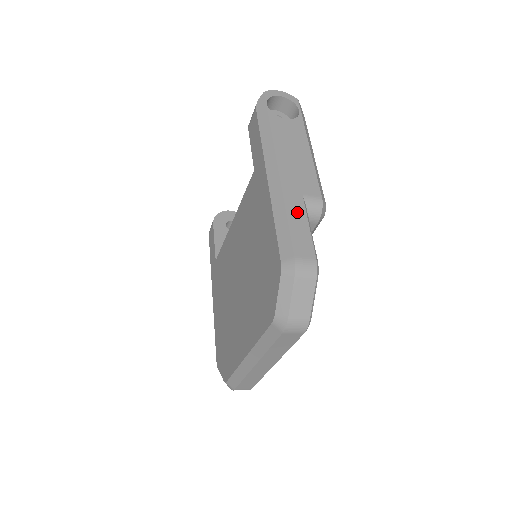
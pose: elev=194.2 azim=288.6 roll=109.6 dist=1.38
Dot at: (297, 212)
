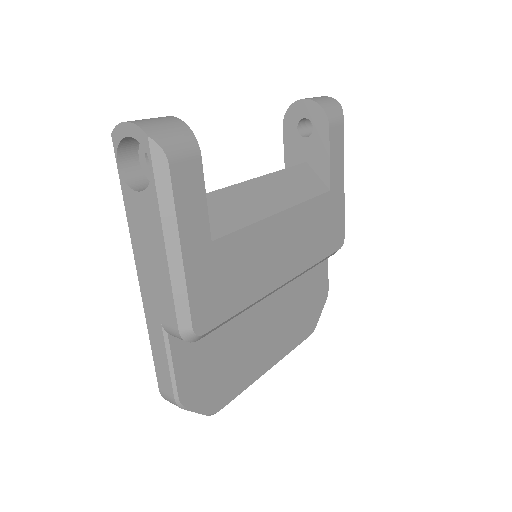
Dot at: (158, 345)
